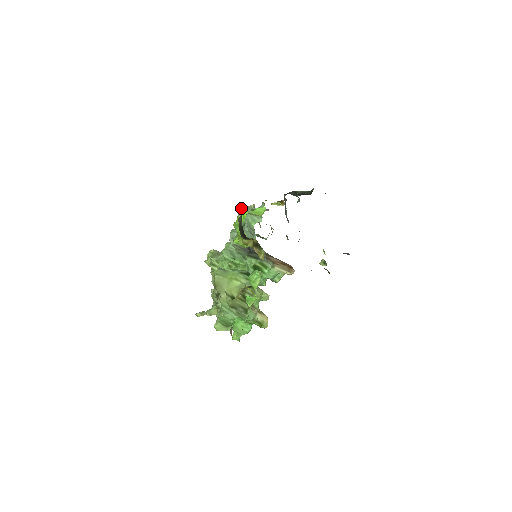
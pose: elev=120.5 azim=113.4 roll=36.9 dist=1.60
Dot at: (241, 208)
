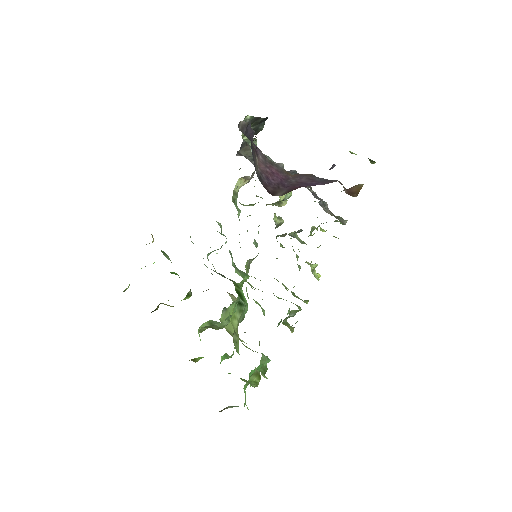
Dot at: occluded
